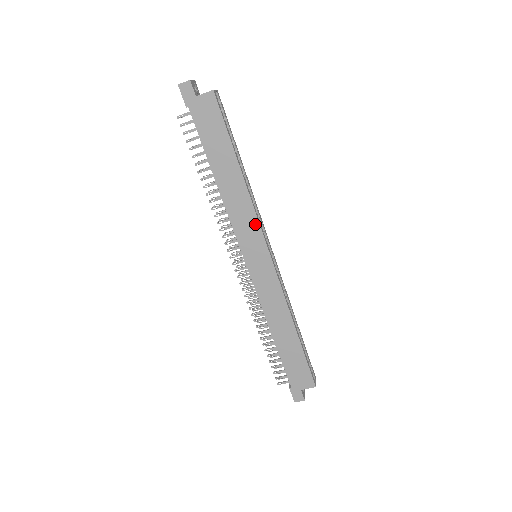
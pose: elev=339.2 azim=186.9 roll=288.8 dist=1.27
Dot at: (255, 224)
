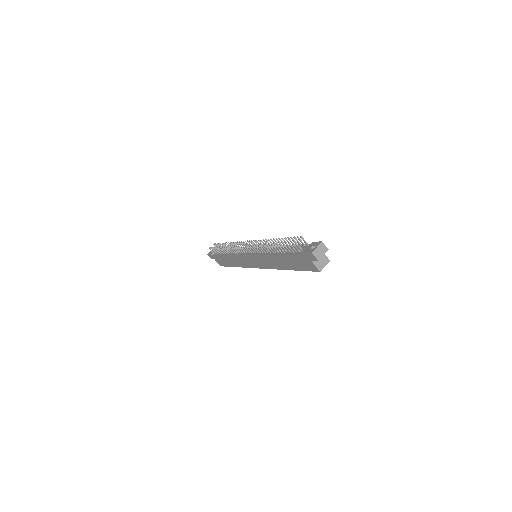
Dot at: (268, 267)
